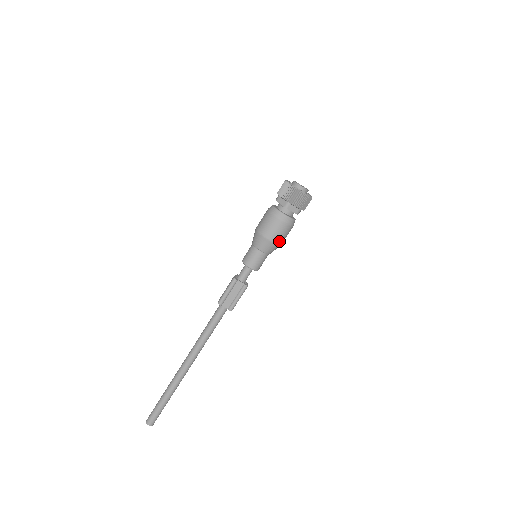
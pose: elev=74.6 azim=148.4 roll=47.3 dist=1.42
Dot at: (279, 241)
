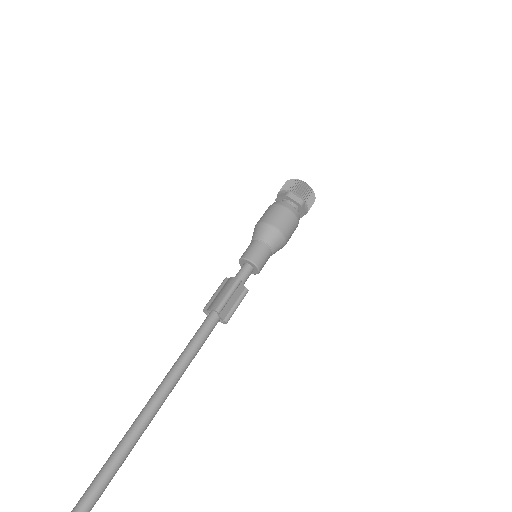
Dot at: (287, 241)
